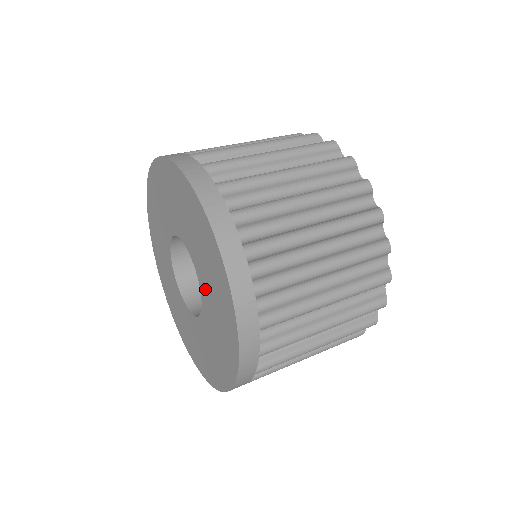
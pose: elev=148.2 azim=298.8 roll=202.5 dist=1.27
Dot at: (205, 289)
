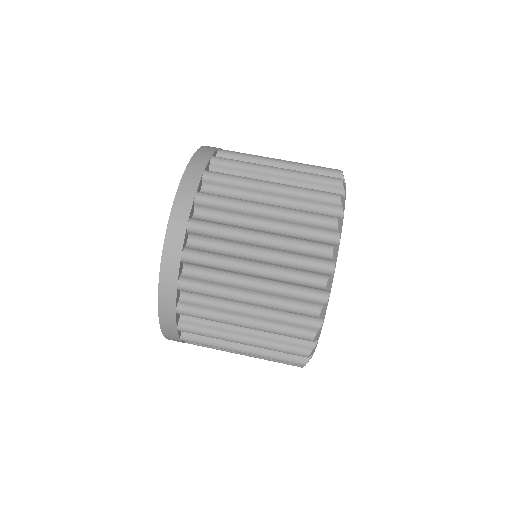
Dot at: occluded
